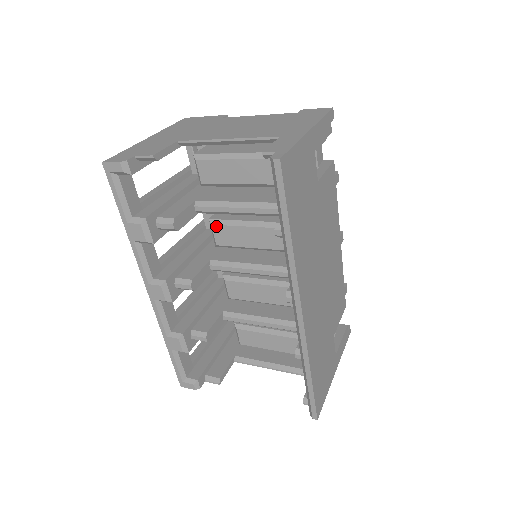
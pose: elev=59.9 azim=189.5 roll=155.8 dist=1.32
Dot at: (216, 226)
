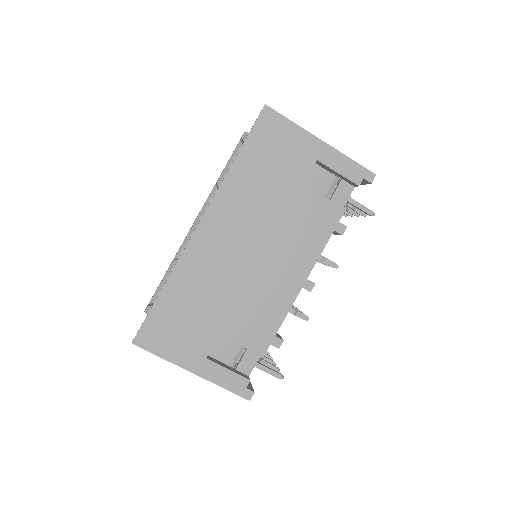
Dot at: occluded
